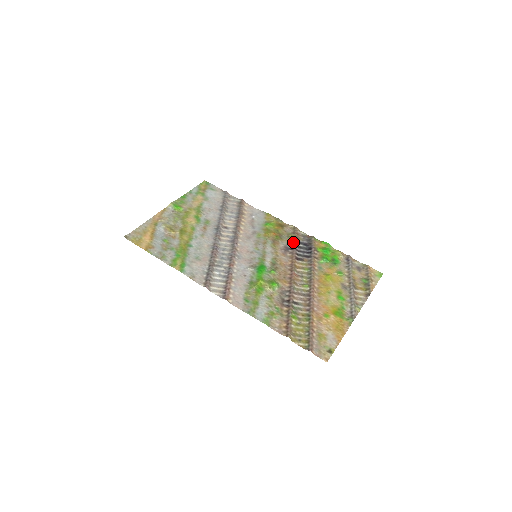
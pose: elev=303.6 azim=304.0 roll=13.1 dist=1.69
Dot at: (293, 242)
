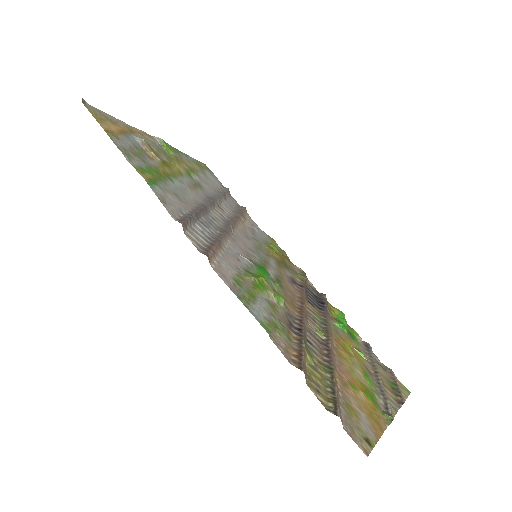
Dot at: (302, 281)
